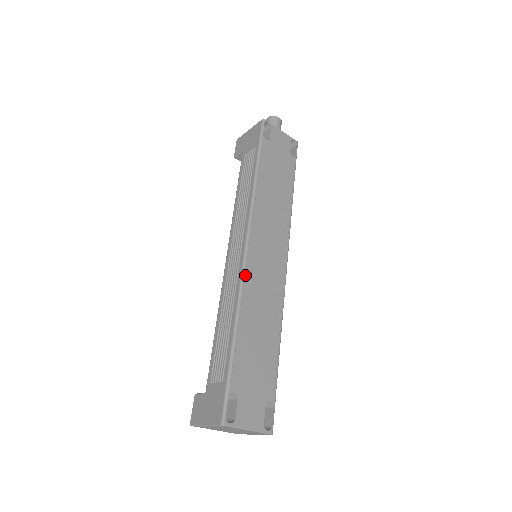
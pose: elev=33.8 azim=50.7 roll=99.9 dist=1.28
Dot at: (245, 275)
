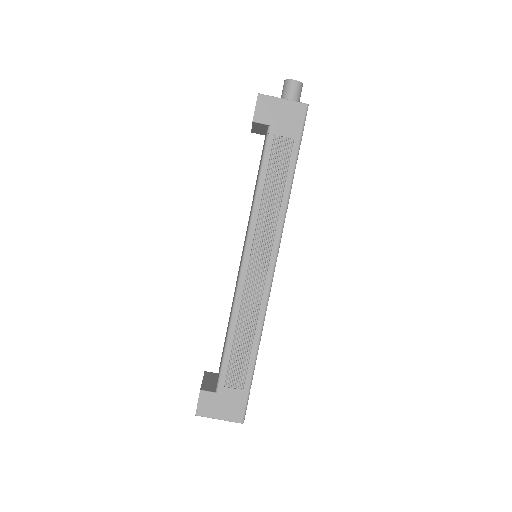
Dot at: occluded
